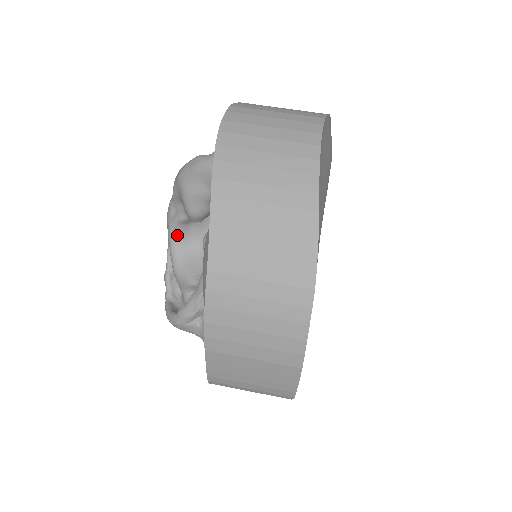
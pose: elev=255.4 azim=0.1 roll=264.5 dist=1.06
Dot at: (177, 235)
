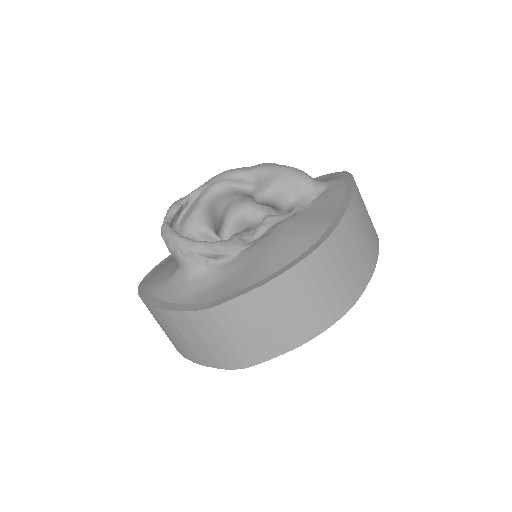
Dot at: (222, 192)
